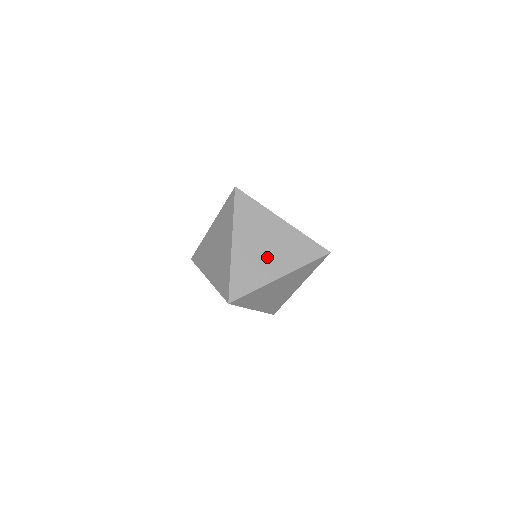
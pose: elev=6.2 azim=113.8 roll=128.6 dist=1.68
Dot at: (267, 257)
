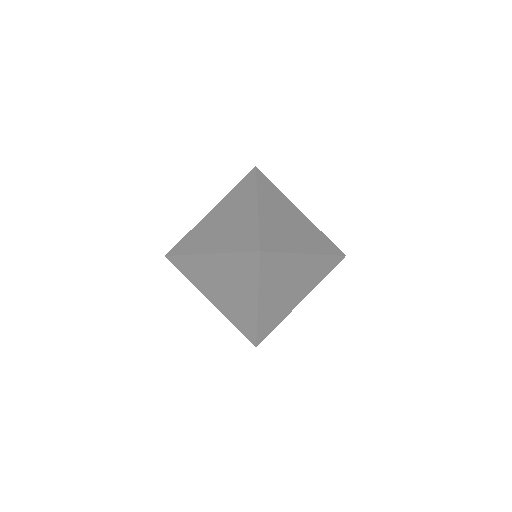
Dot at: (290, 295)
